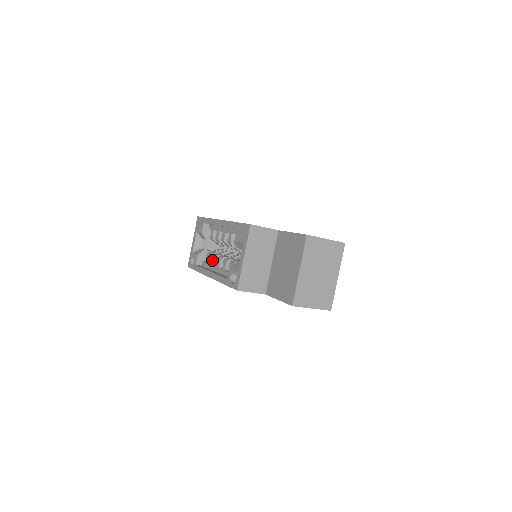
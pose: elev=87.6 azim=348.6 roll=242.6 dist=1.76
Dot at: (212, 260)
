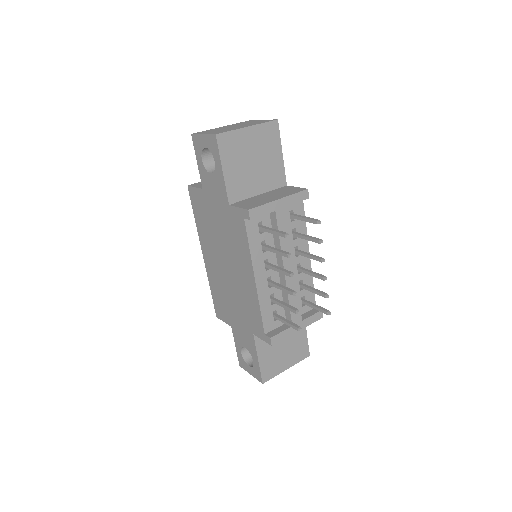
Dot at: occluded
